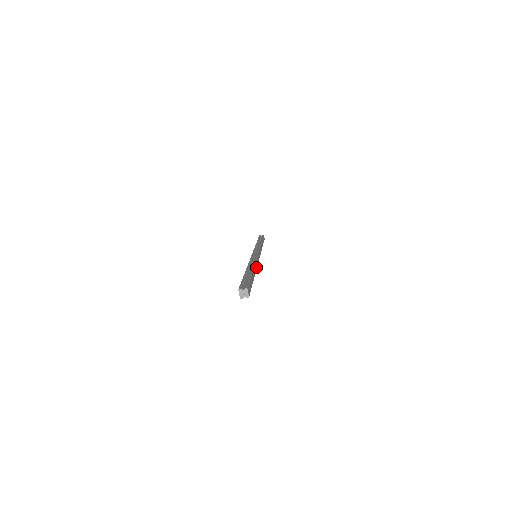
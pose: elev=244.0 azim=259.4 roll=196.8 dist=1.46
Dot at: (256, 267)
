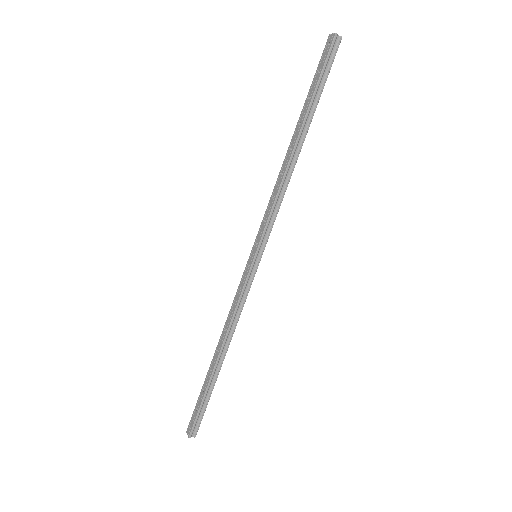
Dot at: (234, 324)
